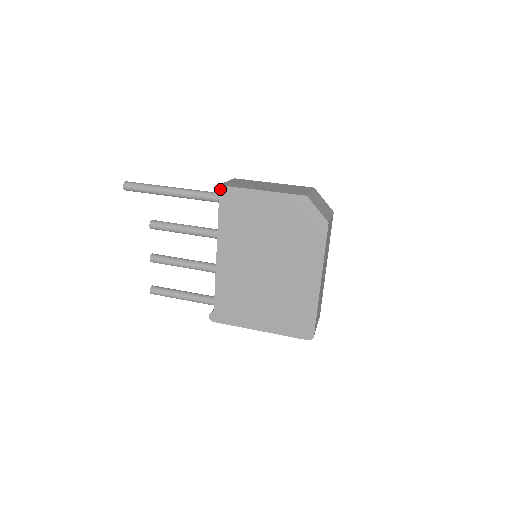
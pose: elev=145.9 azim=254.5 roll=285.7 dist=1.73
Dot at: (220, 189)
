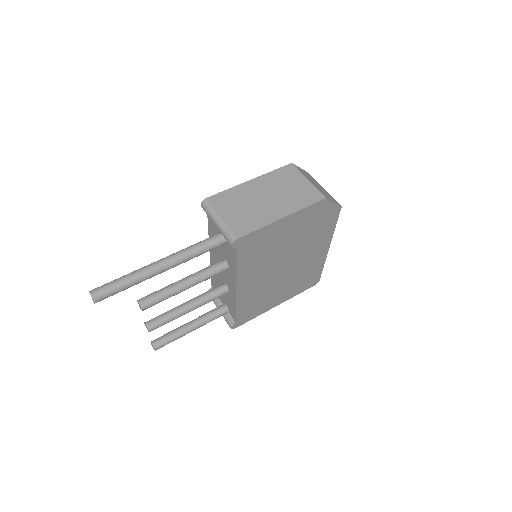
Dot at: (238, 241)
